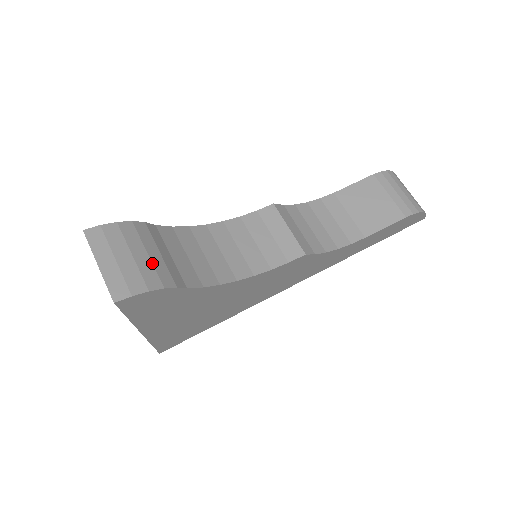
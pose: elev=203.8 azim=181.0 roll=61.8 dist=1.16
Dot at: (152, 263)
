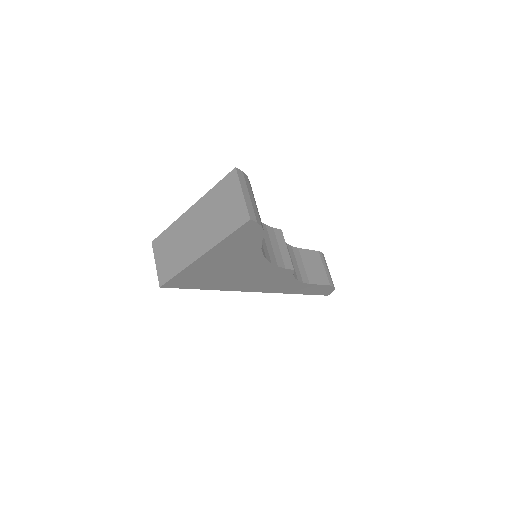
Dot at: occluded
